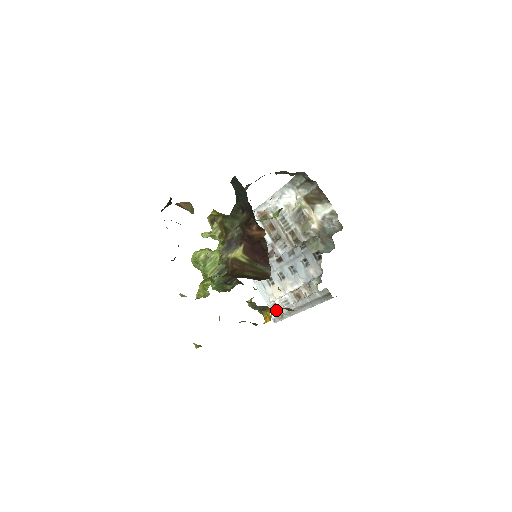
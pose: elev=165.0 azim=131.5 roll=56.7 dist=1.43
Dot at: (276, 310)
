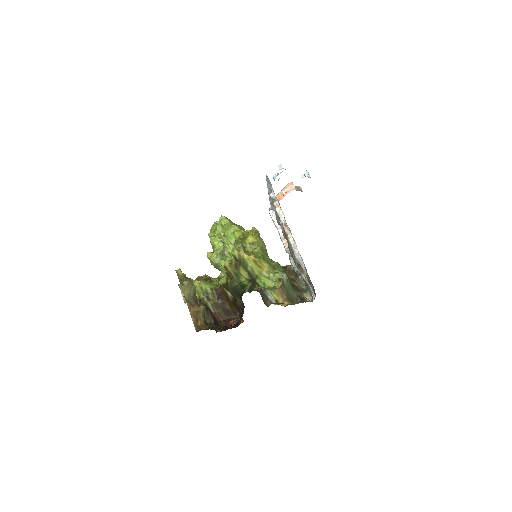
Dot at: occluded
